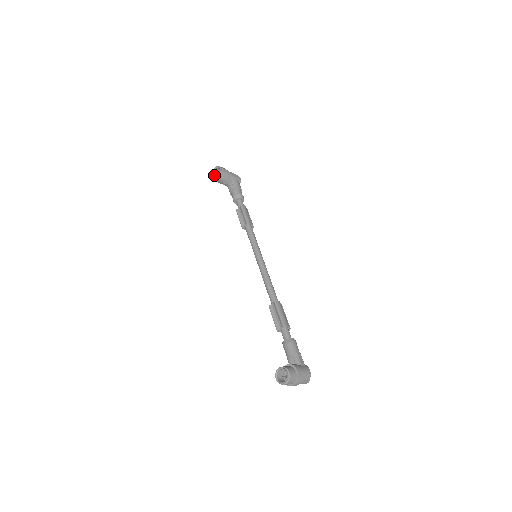
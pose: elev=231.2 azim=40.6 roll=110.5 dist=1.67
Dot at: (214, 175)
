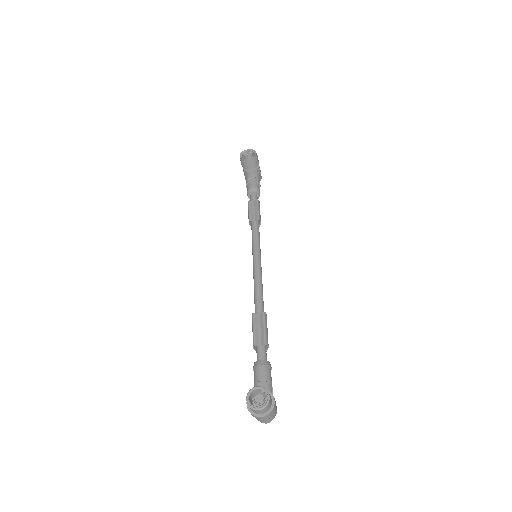
Dot at: (245, 154)
